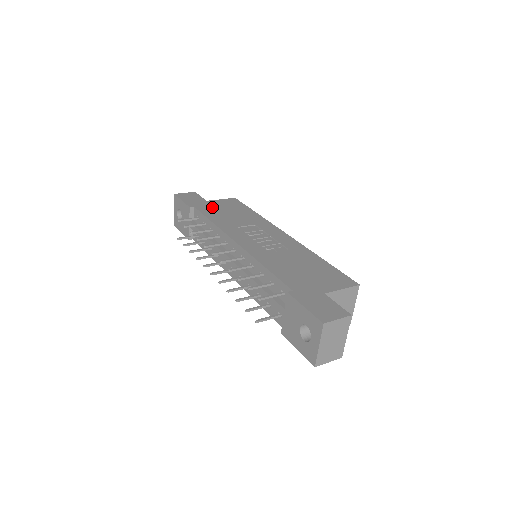
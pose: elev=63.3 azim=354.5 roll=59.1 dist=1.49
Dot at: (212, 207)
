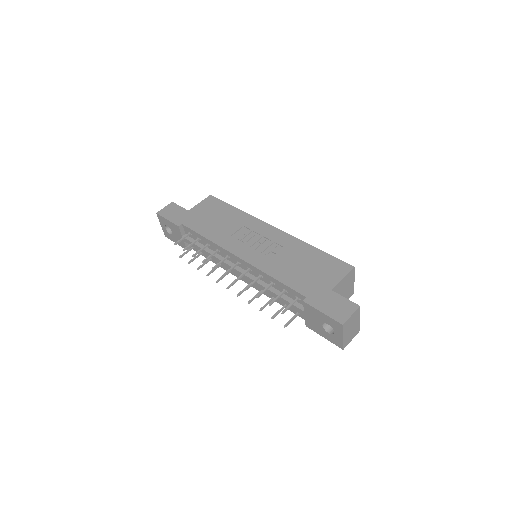
Dot at: (197, 218)
